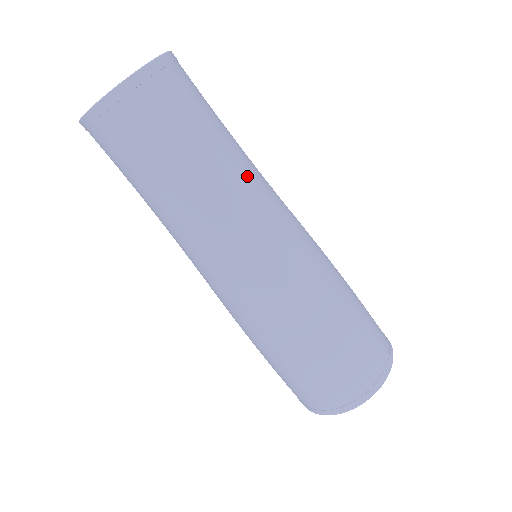
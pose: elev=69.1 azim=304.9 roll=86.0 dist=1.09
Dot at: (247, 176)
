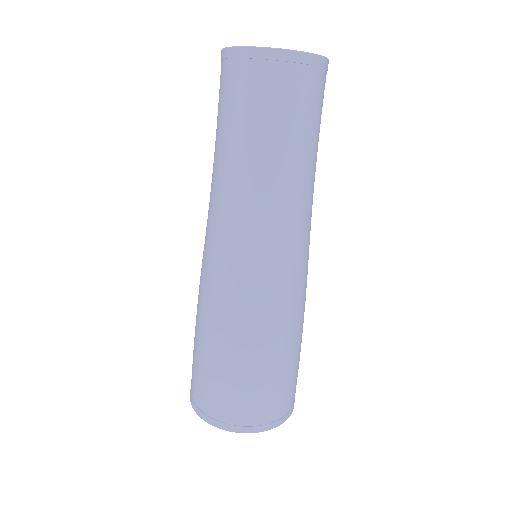
Dot at: (308, 191)
